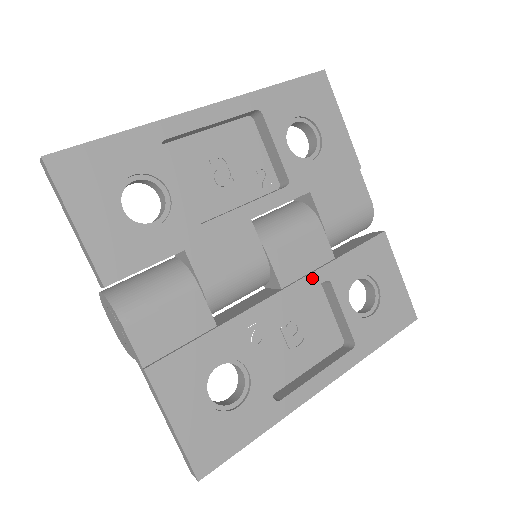
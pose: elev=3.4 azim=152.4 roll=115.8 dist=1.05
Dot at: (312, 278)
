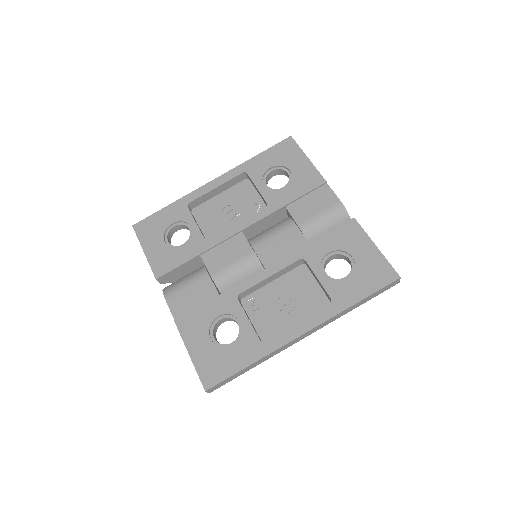
Dot at: (288, 259)
